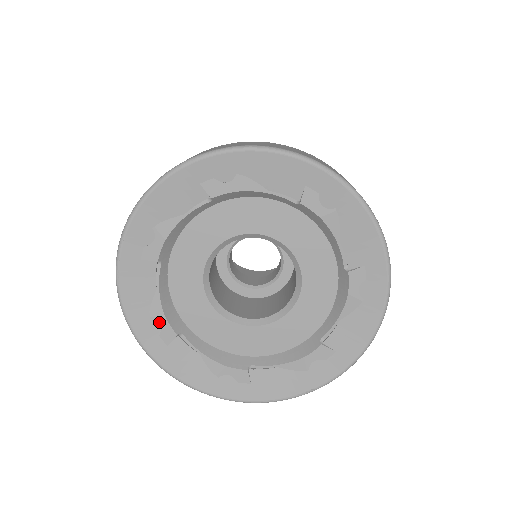
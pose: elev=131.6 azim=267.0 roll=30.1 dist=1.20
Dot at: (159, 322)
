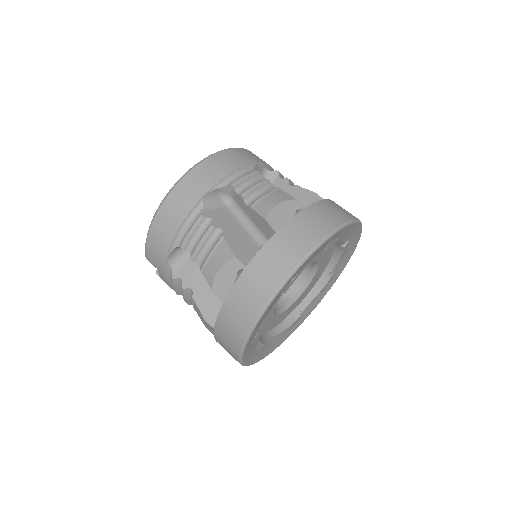
Dot at: (262, 349)
